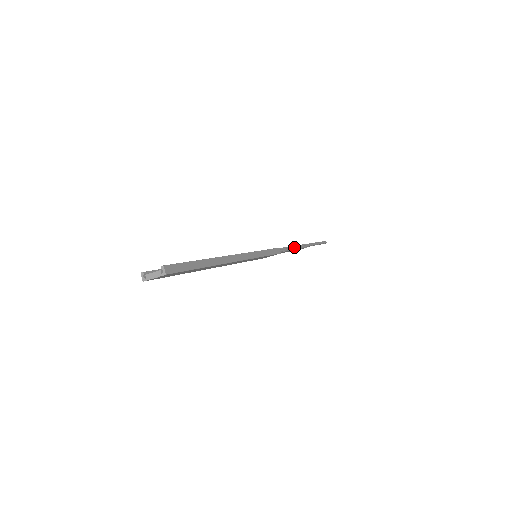
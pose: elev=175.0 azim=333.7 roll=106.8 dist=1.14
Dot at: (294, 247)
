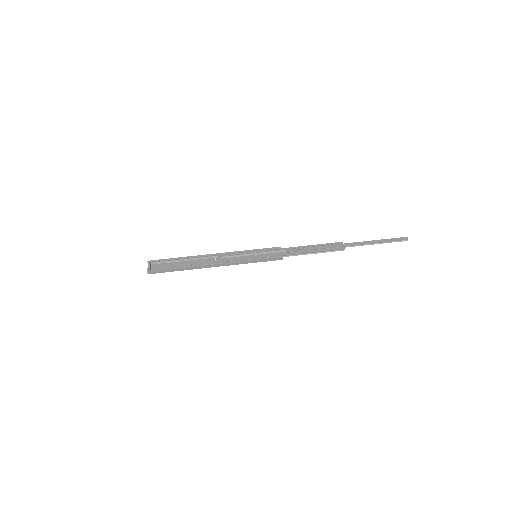
Dot at: (318, 251)
